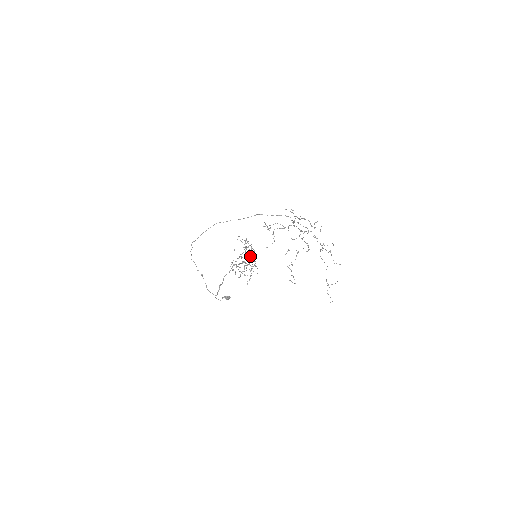
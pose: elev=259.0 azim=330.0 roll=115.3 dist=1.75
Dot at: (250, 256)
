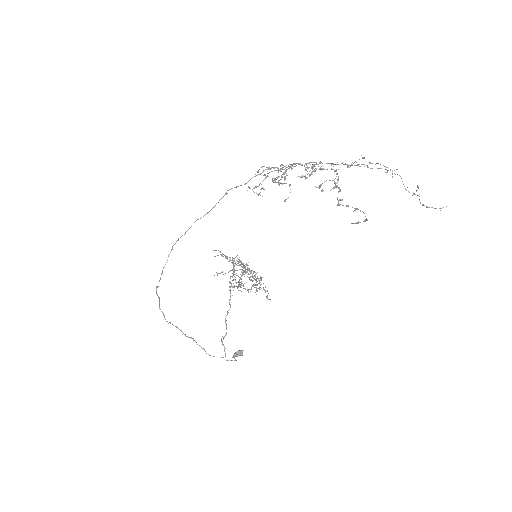
Dot at: occluded
